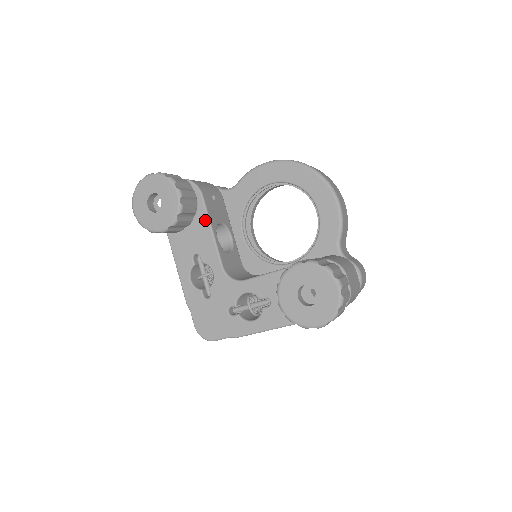
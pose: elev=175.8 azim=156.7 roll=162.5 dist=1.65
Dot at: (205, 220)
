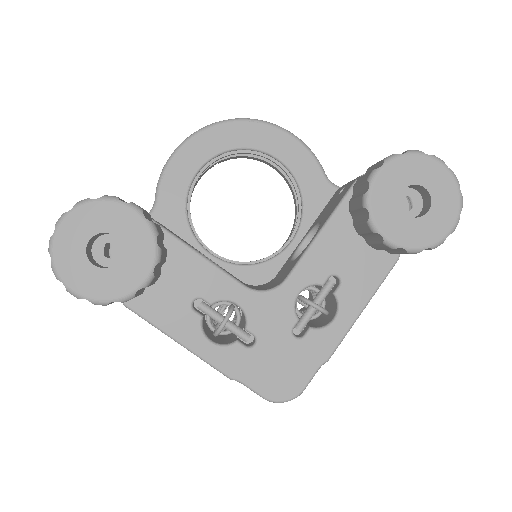
Dot at: (175, 245)
